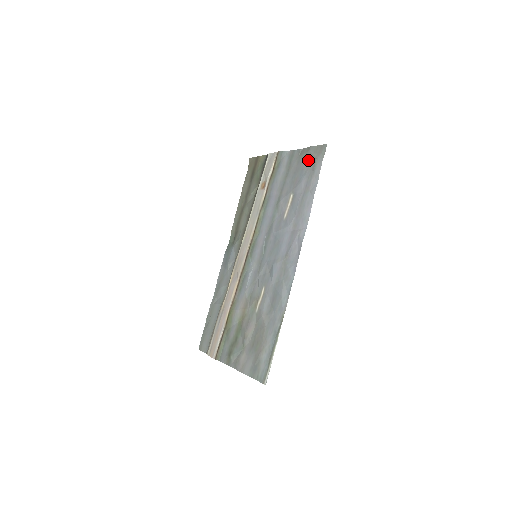
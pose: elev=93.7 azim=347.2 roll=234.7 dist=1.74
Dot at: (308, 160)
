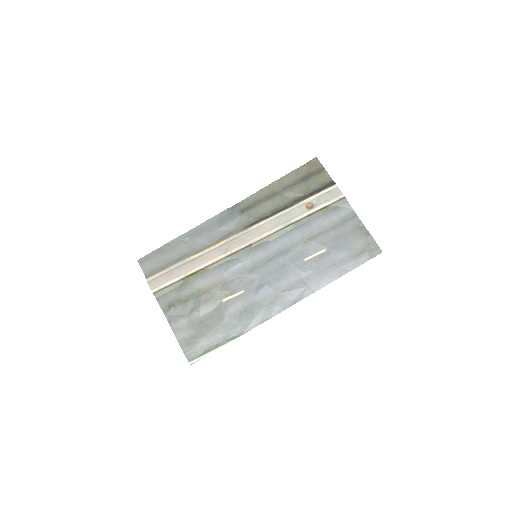
Dot at: (360, 242)
